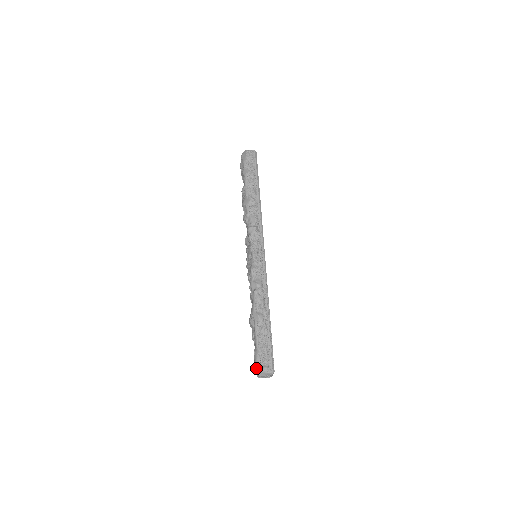
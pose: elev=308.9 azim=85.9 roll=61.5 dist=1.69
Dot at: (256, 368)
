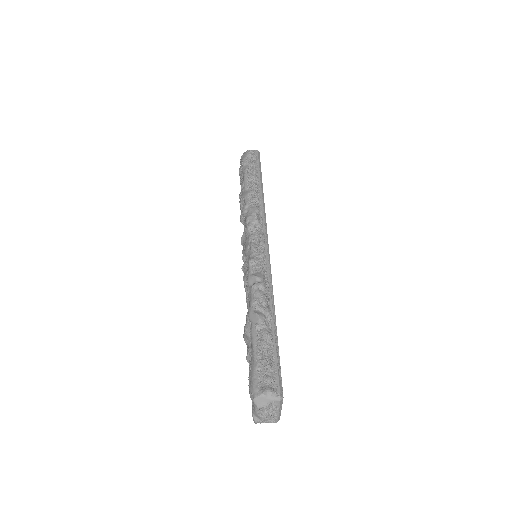
Dot at: (252, 391)
